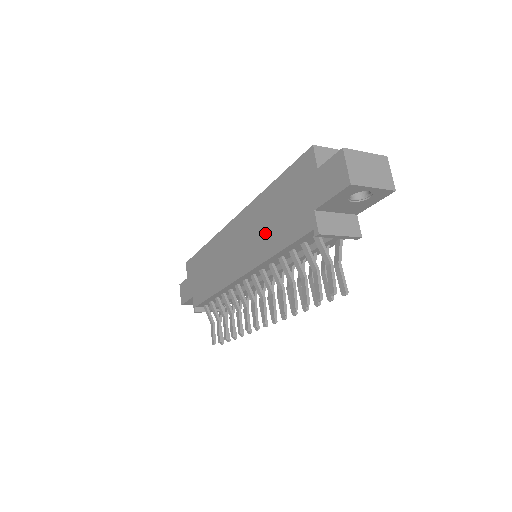
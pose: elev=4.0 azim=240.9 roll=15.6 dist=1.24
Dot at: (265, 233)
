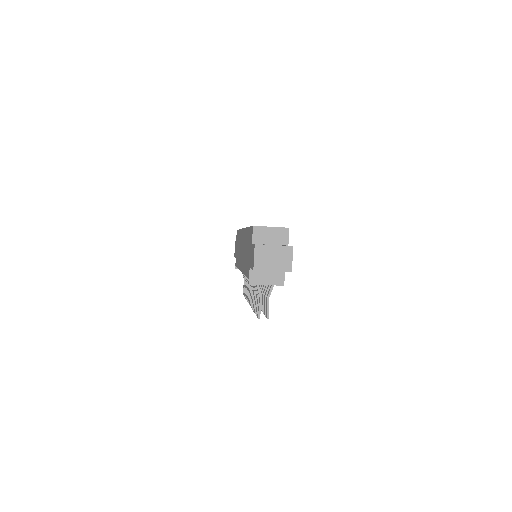
Dot at: occluded
